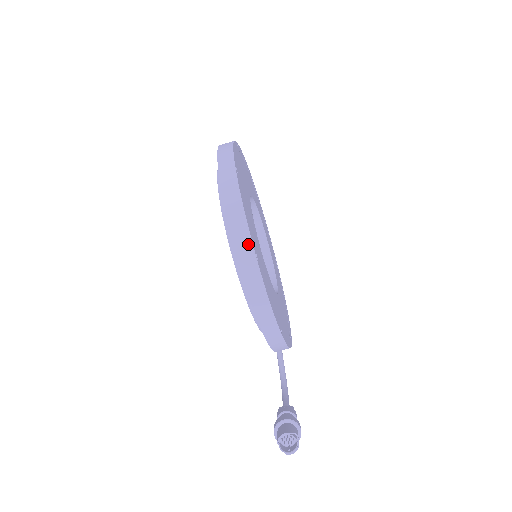
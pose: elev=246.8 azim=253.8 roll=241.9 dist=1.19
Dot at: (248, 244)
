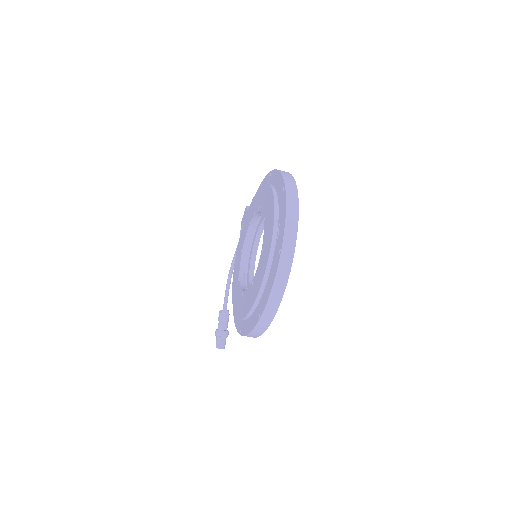
Dot at: occluded
